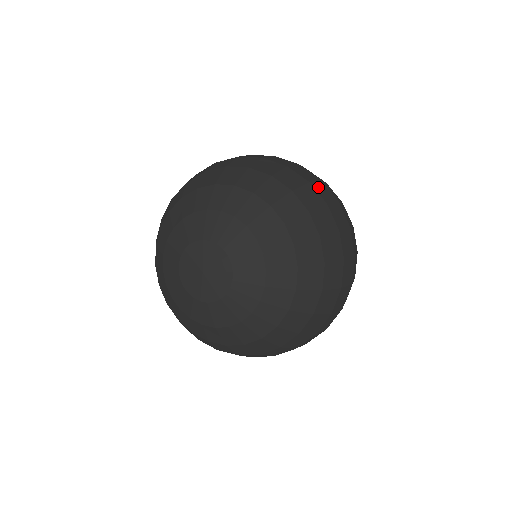
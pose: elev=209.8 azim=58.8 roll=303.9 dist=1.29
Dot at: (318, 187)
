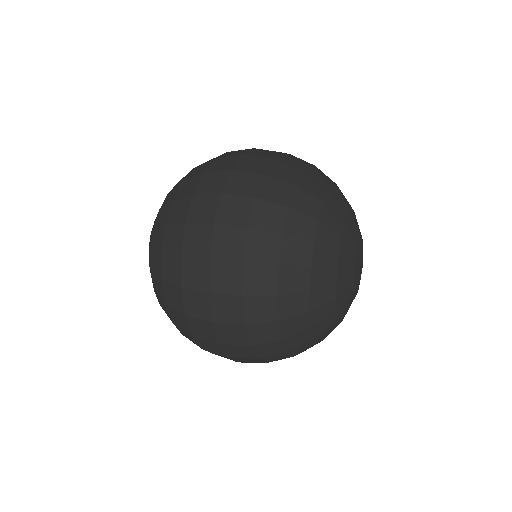
Dot at: occluded
